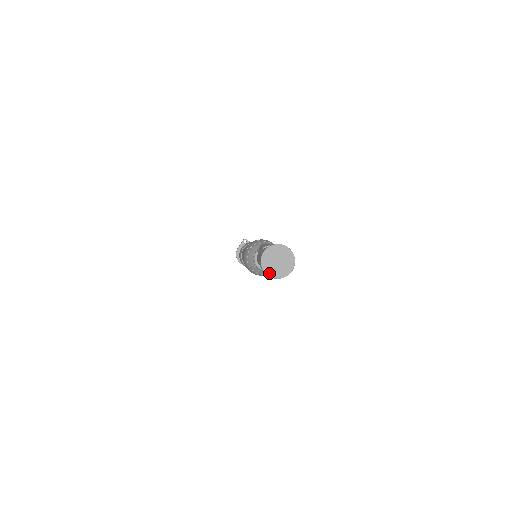
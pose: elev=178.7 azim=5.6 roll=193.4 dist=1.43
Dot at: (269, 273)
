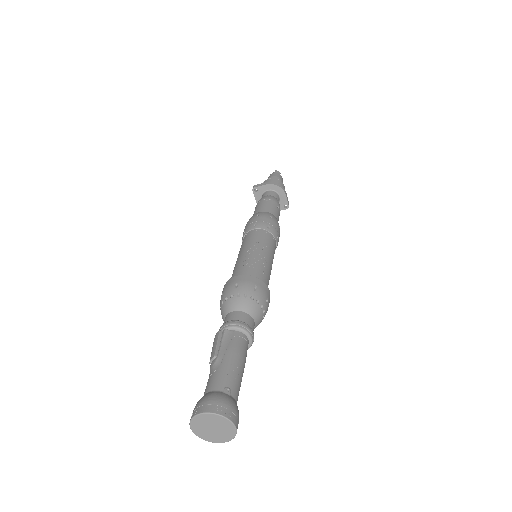
Dot at: (218, 441)
